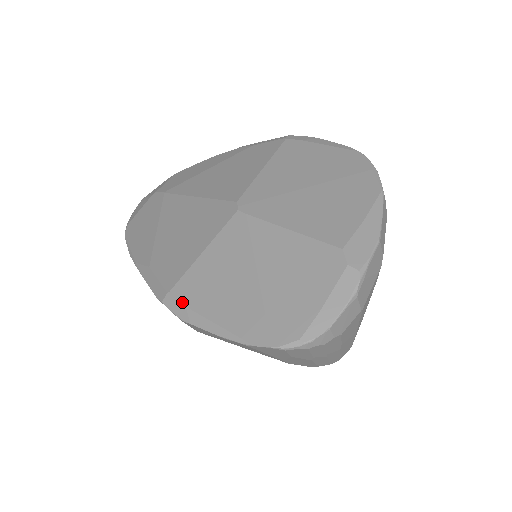
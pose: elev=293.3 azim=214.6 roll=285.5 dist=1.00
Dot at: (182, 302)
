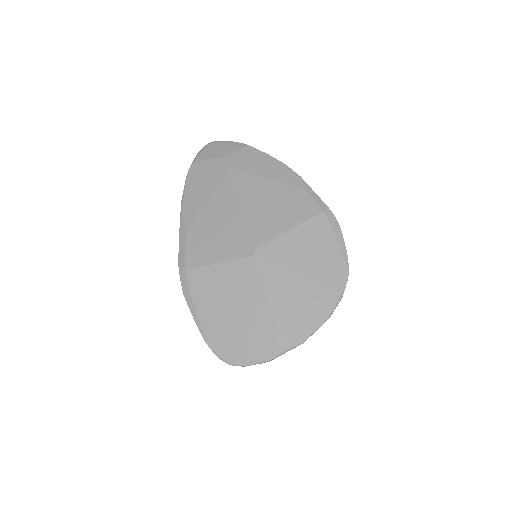
Dot at: (189, 284)
